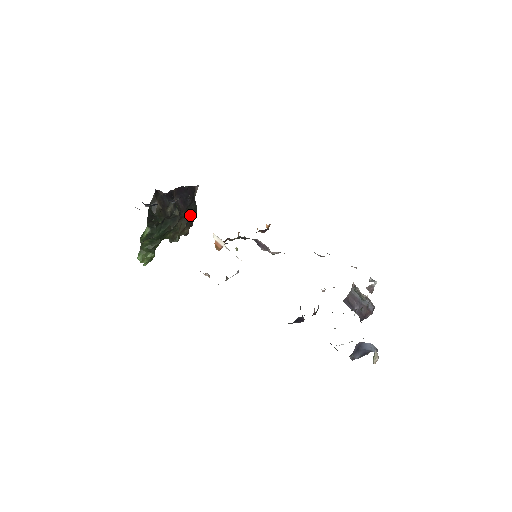
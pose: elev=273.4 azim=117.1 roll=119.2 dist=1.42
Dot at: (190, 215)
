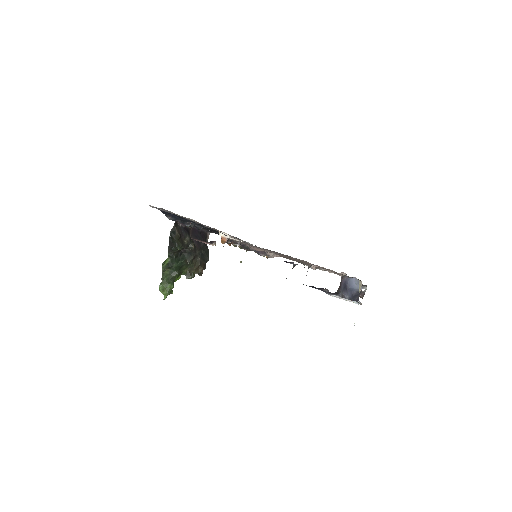
Dot at: (203, 256)
